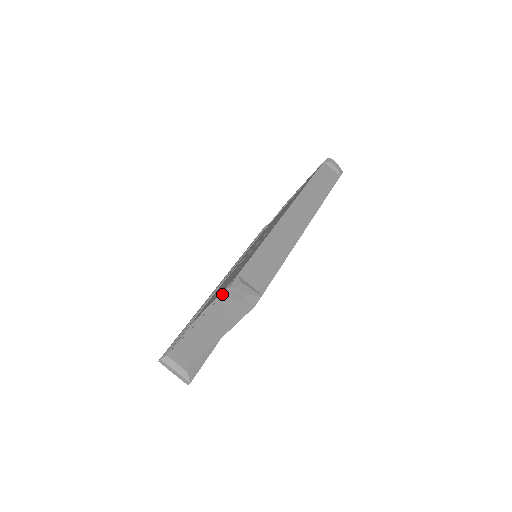
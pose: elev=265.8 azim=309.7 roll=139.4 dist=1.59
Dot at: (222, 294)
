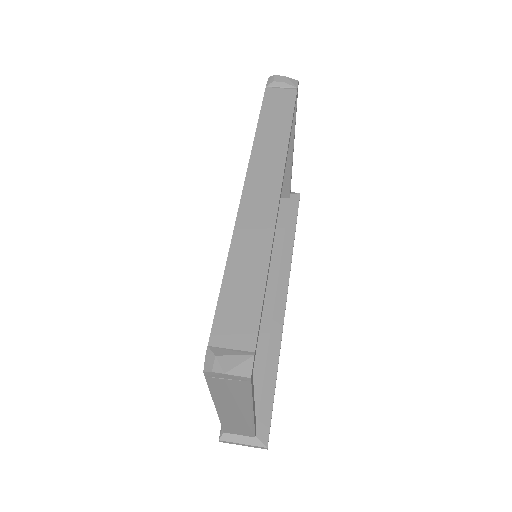
Dot at: occluded
